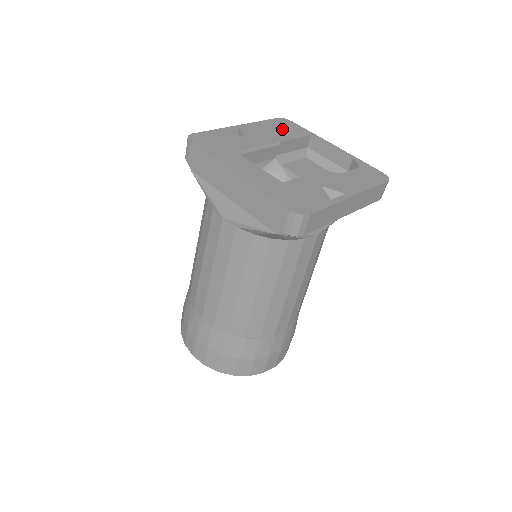
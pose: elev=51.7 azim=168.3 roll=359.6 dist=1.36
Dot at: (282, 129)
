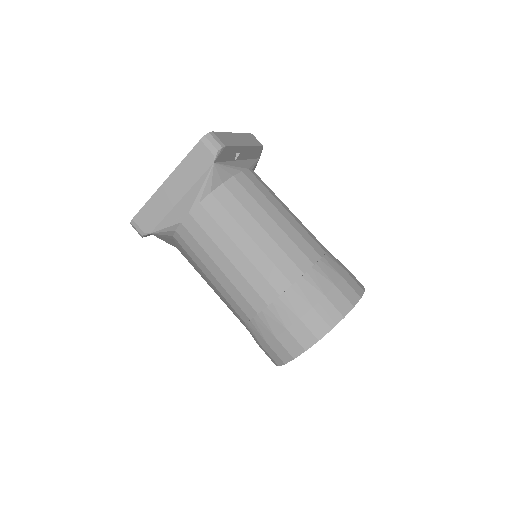
Dot at: occluded
